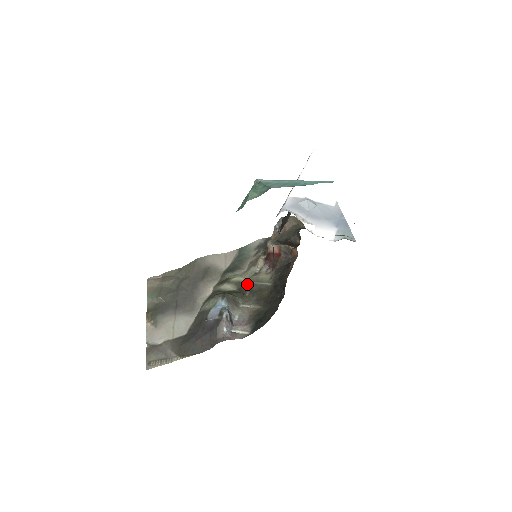
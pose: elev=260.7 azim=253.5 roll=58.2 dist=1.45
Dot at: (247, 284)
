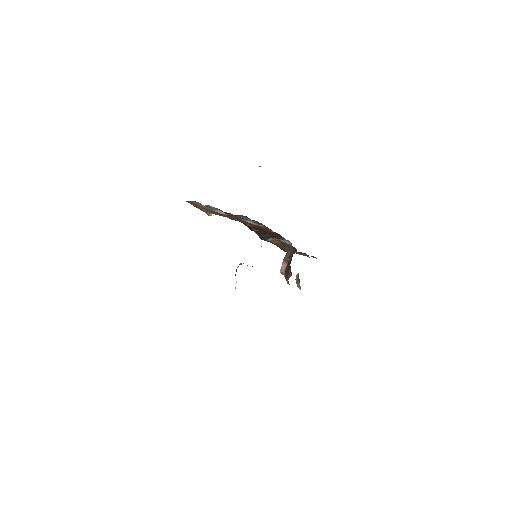
Dot at: occluded
